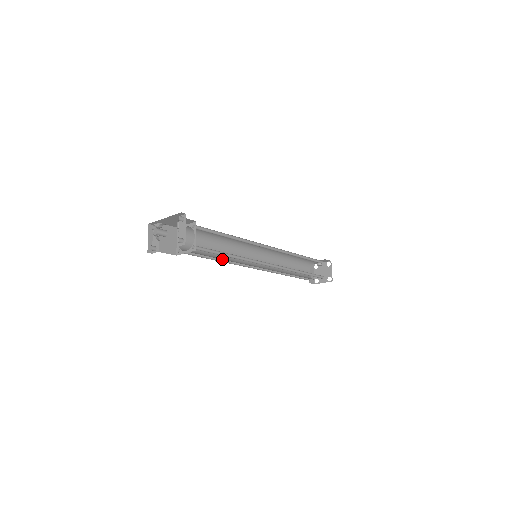
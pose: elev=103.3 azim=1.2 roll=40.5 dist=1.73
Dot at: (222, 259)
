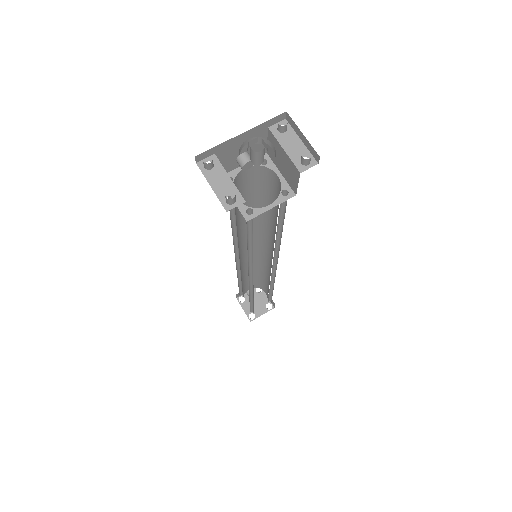
Dot at: occluded
